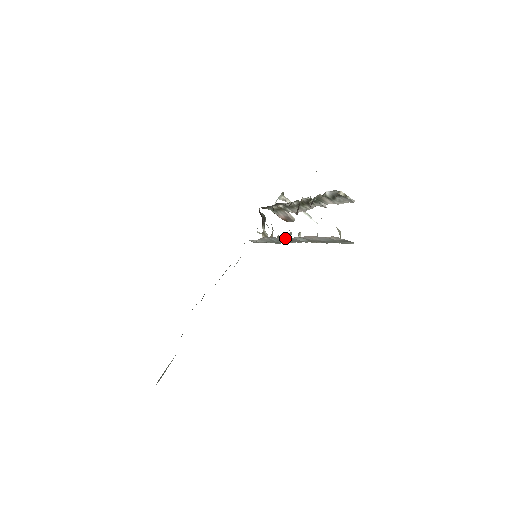
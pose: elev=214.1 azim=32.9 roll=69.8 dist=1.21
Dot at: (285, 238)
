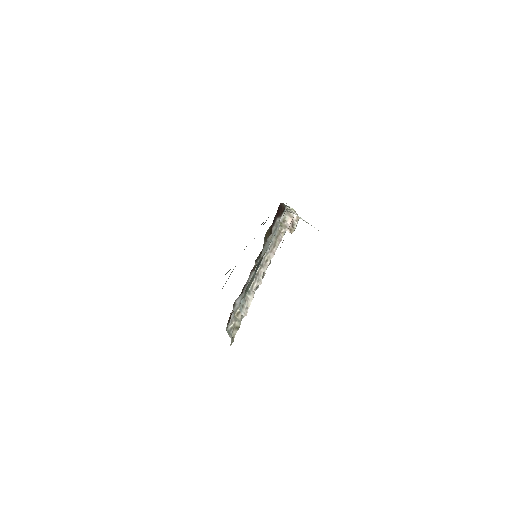
Dot at: occluded
